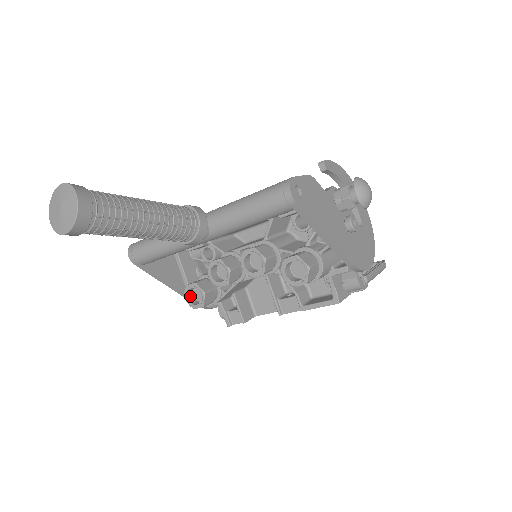
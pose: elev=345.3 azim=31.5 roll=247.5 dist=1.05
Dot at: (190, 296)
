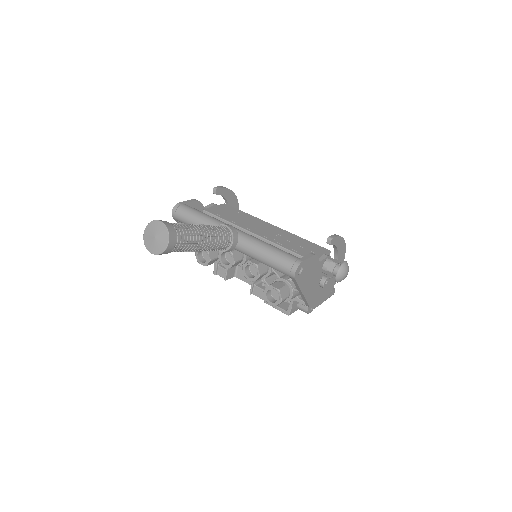
Dot at: (200, 253)
